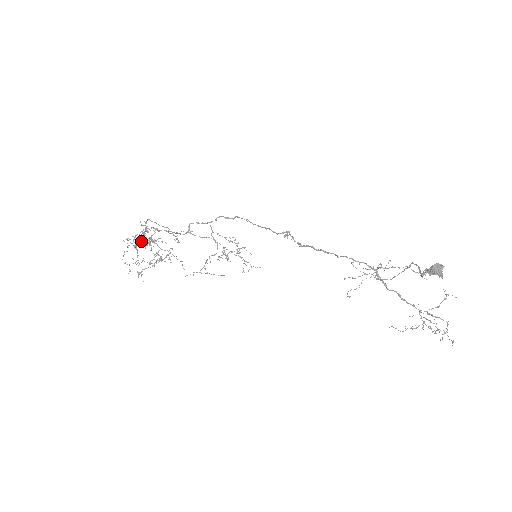
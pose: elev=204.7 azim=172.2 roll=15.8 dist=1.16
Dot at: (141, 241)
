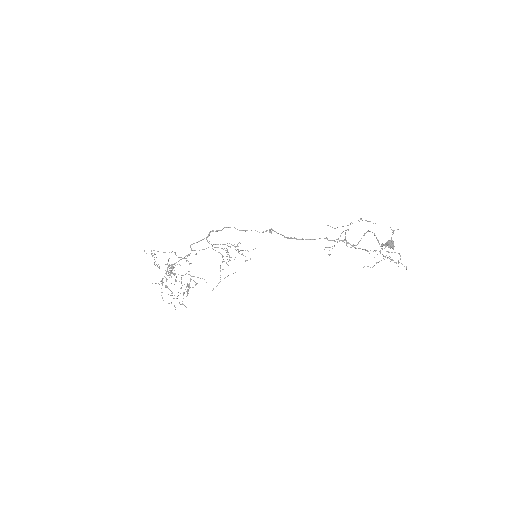
Dot at: occluded
